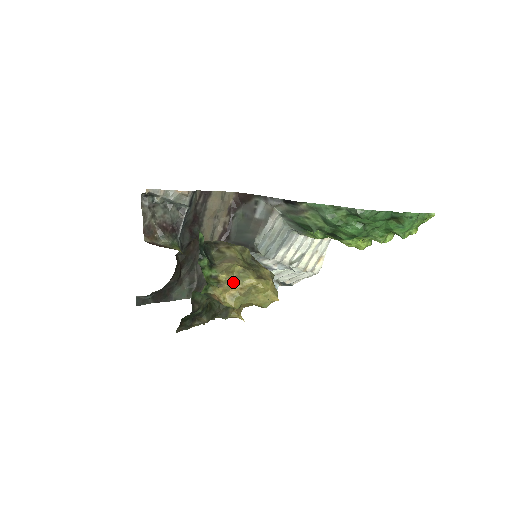
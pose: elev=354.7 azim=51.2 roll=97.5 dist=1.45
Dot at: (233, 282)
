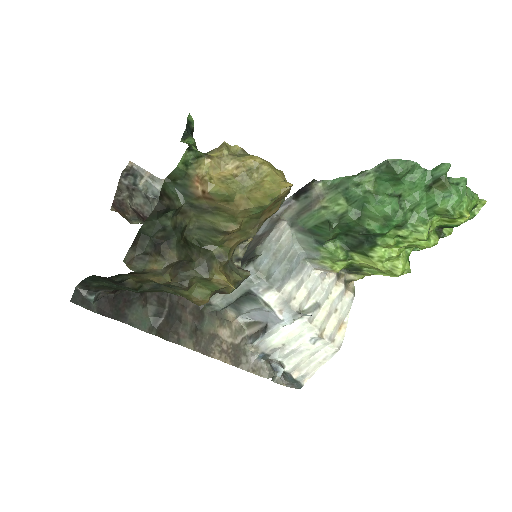
Dot at: (227, 159)
